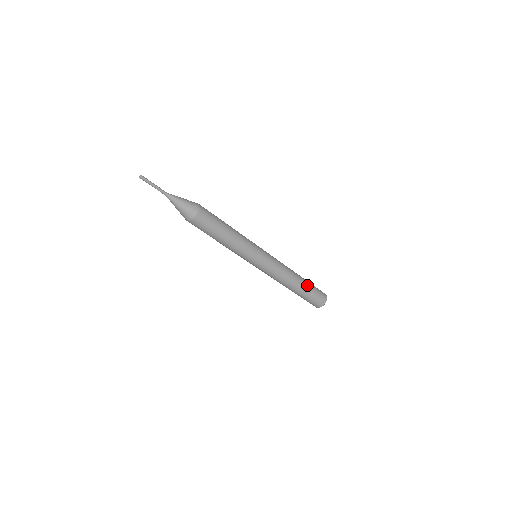
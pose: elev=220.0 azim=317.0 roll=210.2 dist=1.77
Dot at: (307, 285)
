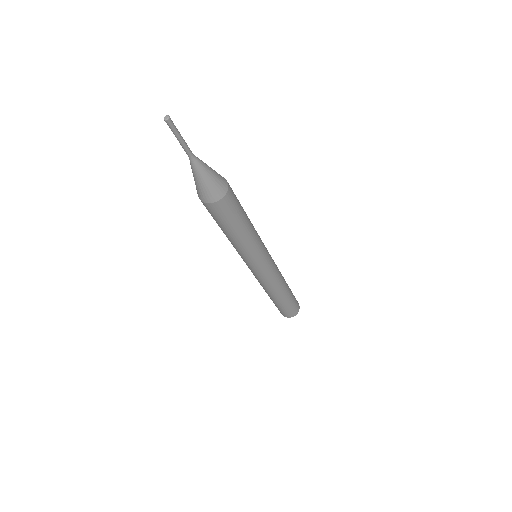
Dot at: (284, 302)
